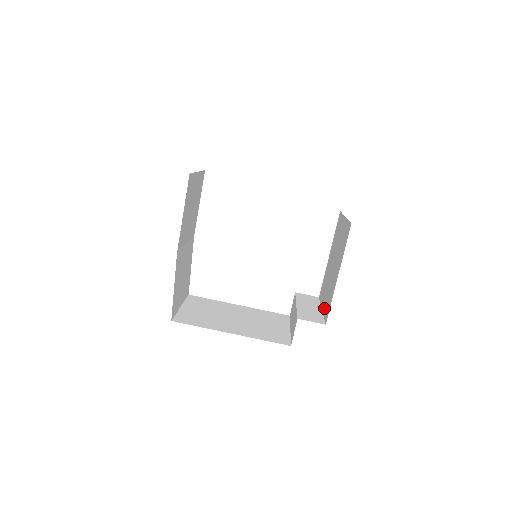
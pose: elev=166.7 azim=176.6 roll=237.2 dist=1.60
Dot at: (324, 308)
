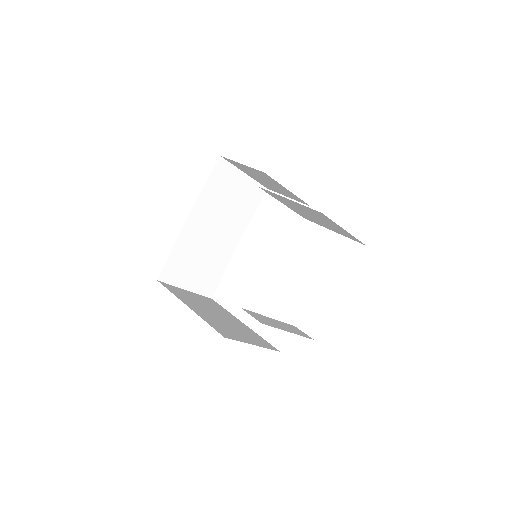
Dot at: occluded
